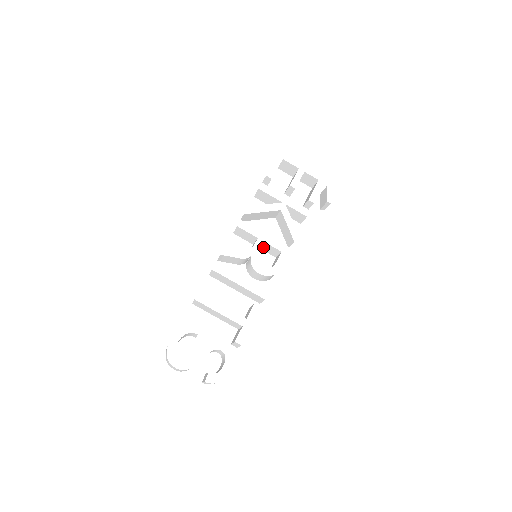
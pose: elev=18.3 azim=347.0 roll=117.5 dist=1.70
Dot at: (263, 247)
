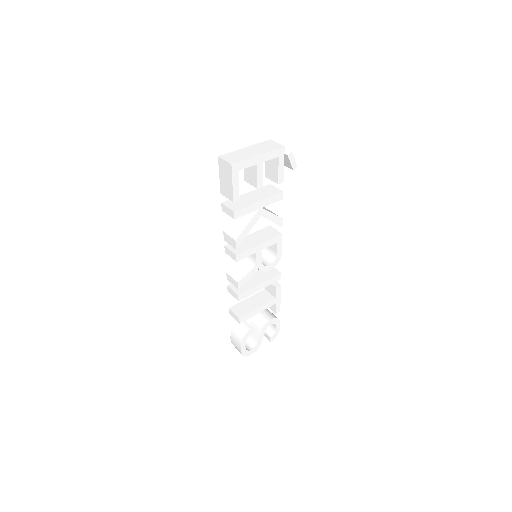
Dot at: occluded
